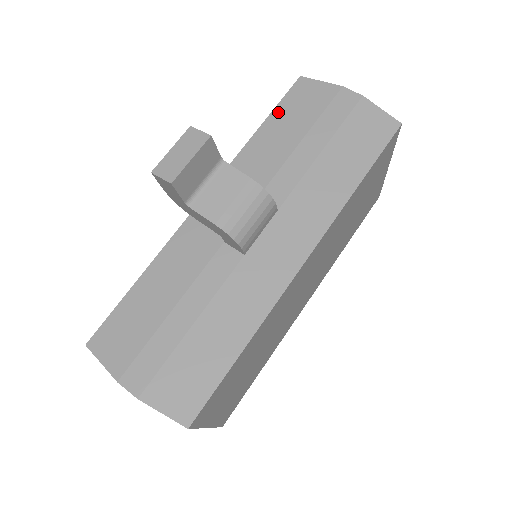
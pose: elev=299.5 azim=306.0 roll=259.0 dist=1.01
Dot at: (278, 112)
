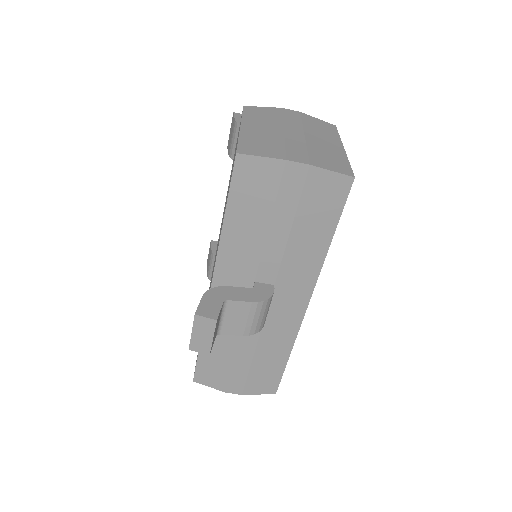
Dot at: (233, 201)
